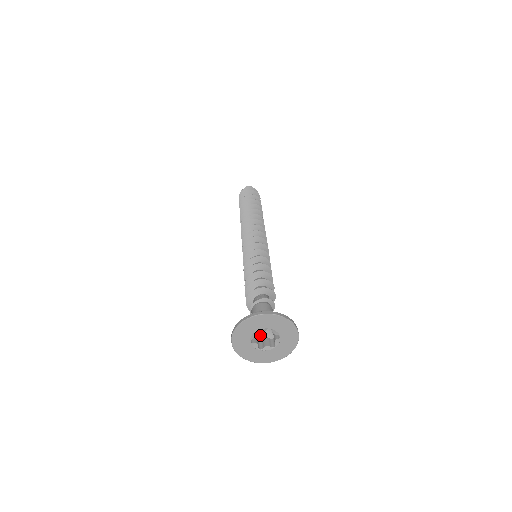
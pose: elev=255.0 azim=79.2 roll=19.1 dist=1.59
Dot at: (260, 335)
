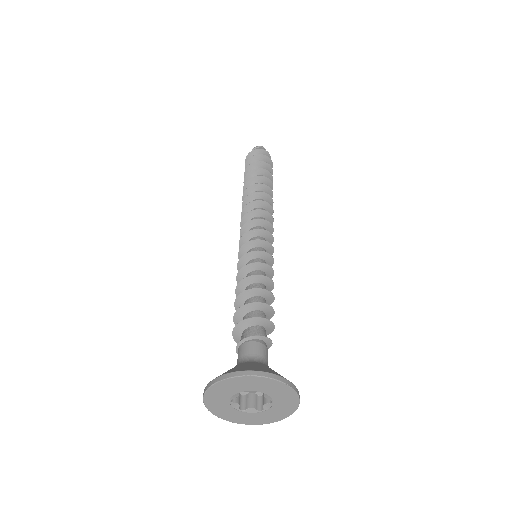
Dot at: occluded
